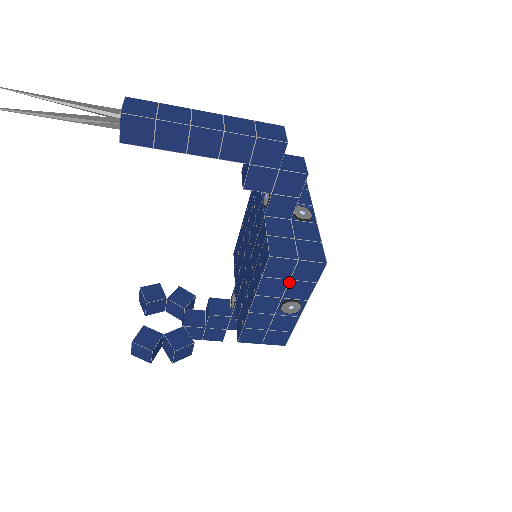
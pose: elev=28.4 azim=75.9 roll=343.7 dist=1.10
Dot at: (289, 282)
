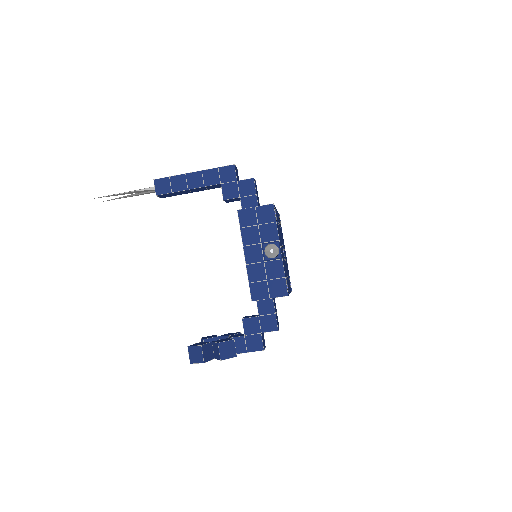
Dot at: (259, 227)
